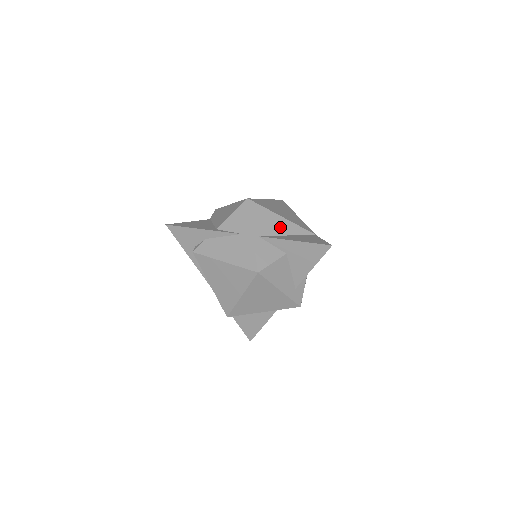
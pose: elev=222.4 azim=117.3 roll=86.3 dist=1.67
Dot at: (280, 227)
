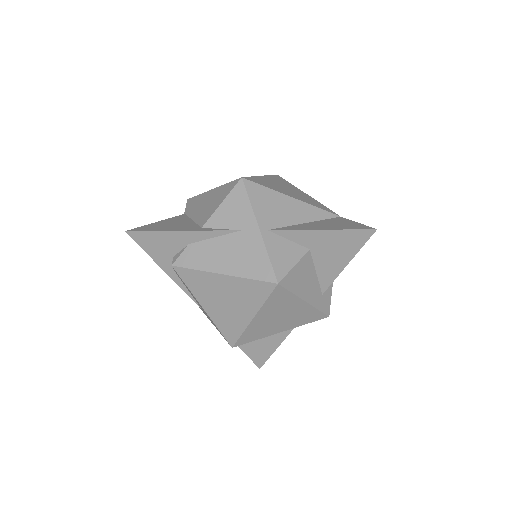
Dot at: (293, 212)
